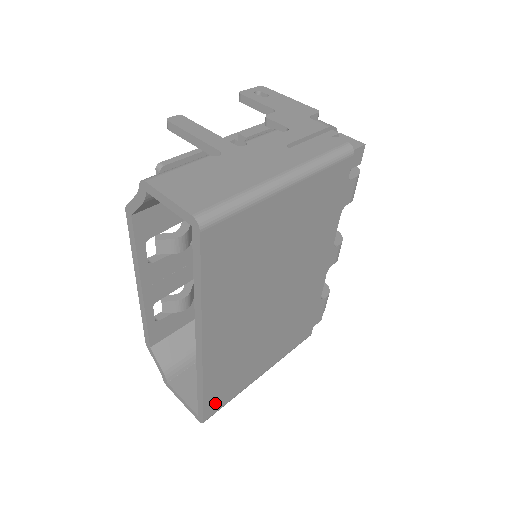
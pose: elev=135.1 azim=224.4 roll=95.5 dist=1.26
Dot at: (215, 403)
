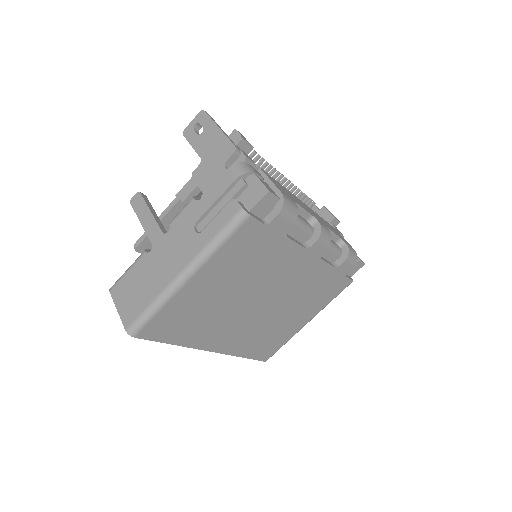
Dot at: (266, 353)
